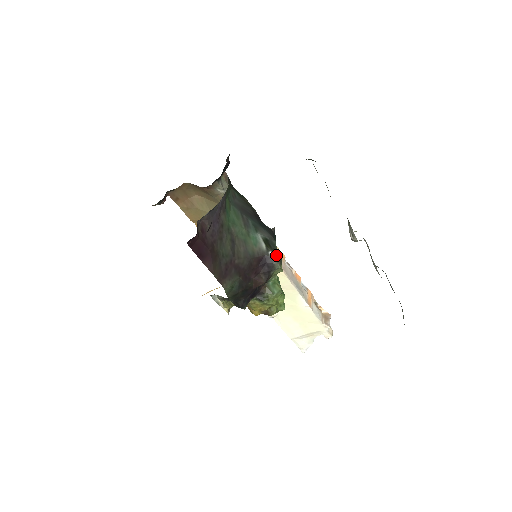
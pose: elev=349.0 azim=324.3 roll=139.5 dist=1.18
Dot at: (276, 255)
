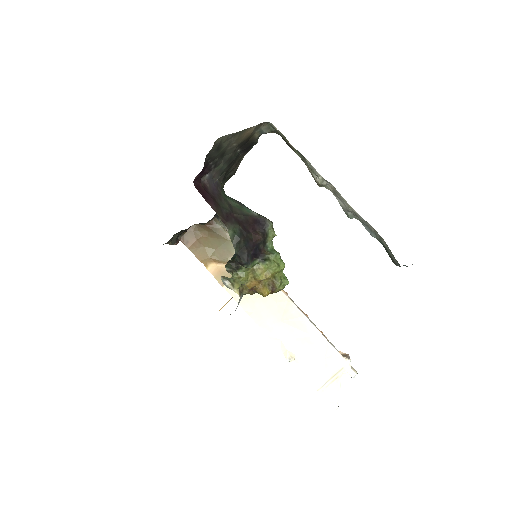
Dot at: (267, 219)
